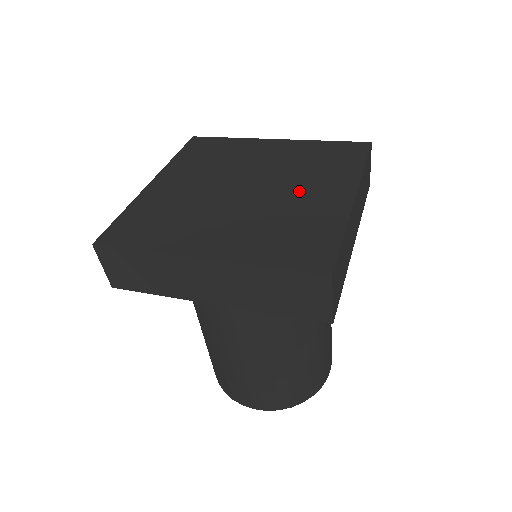
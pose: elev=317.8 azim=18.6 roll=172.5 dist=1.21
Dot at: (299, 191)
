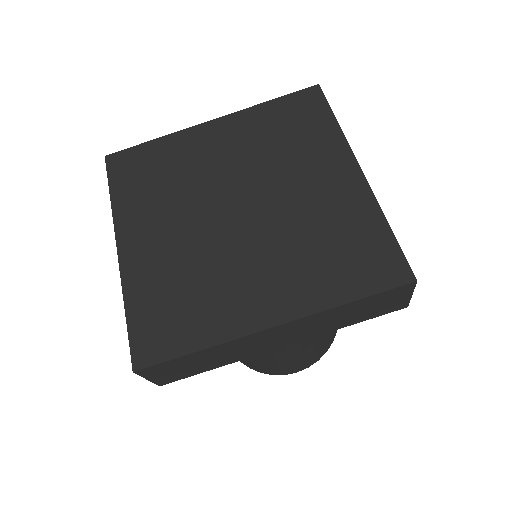
Dot at: (299, 187)
